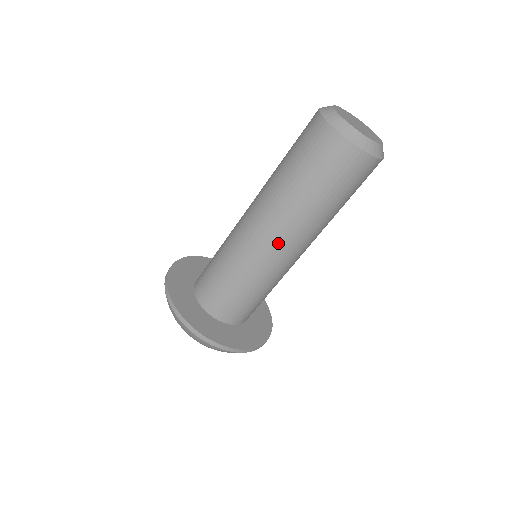
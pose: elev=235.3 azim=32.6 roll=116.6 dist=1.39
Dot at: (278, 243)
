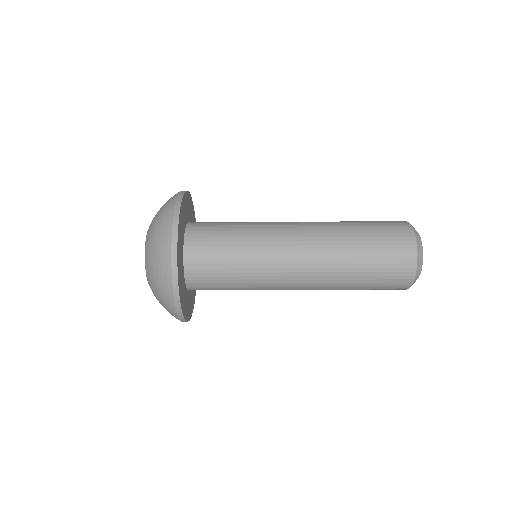
Dot at: (301, 248)
